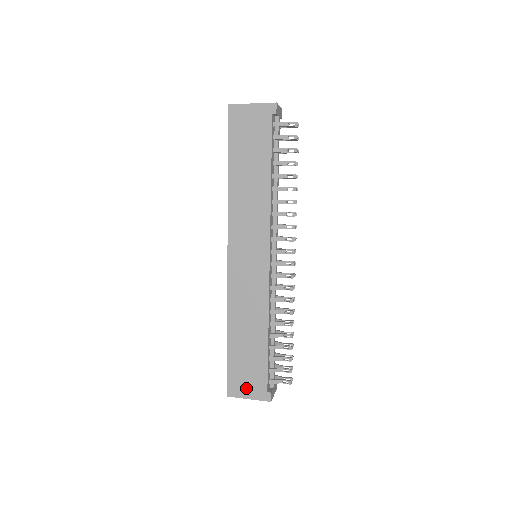
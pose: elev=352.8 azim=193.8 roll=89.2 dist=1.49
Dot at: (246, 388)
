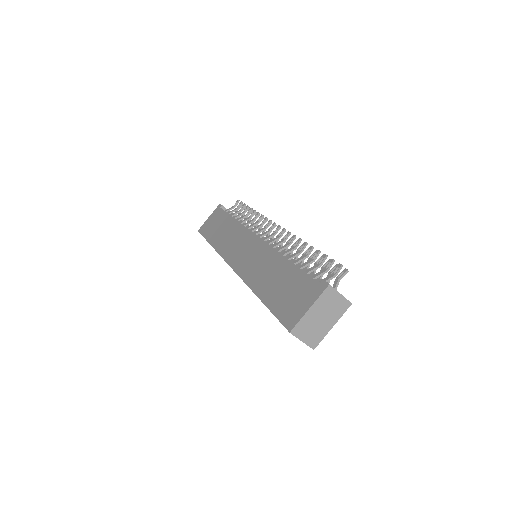
Dot at: (300, 305)
